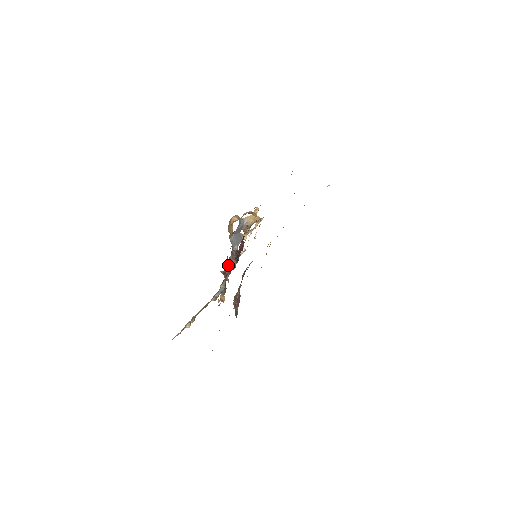
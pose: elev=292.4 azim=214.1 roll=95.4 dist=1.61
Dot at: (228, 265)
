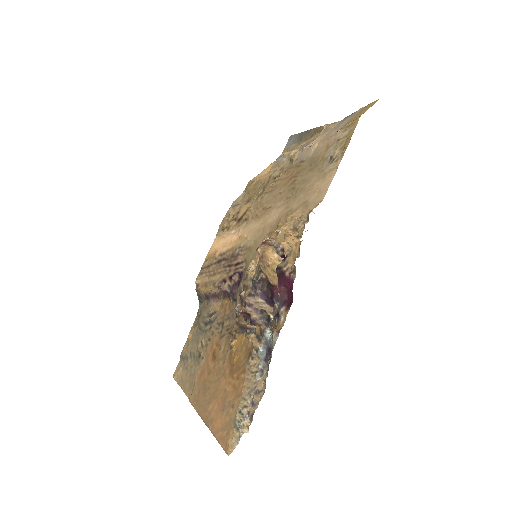
Dot at: (270, 324)
